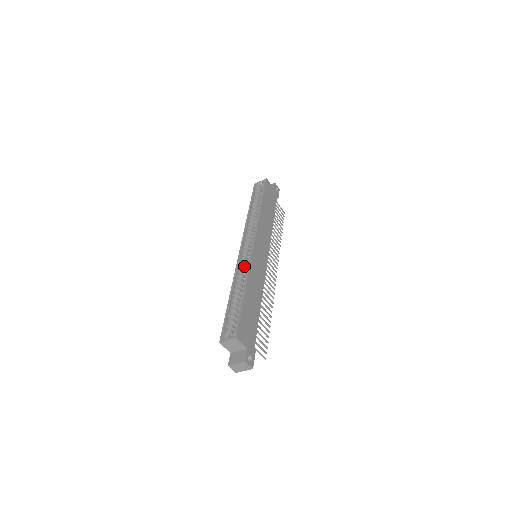
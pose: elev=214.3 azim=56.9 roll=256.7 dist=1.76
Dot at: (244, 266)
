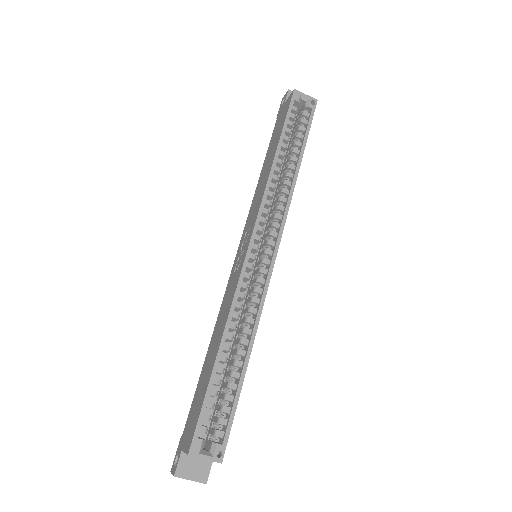
Dot at: (247, 287)
